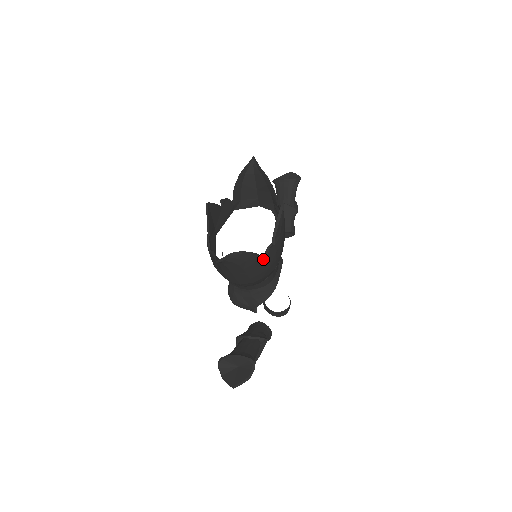
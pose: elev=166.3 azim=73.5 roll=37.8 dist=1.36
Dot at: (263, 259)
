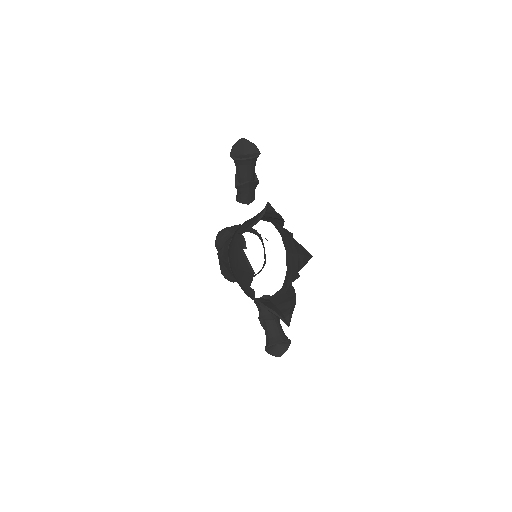
Dot at: occluded
